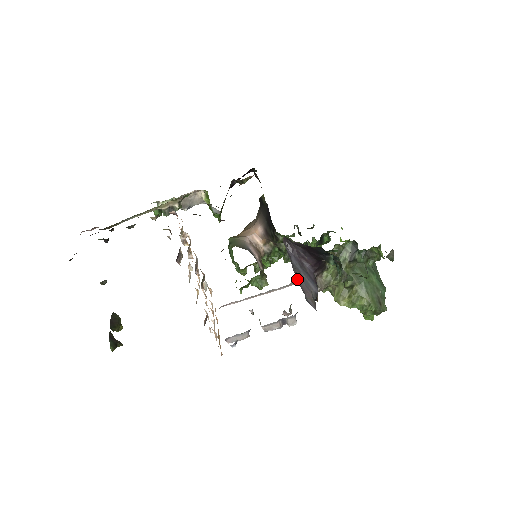
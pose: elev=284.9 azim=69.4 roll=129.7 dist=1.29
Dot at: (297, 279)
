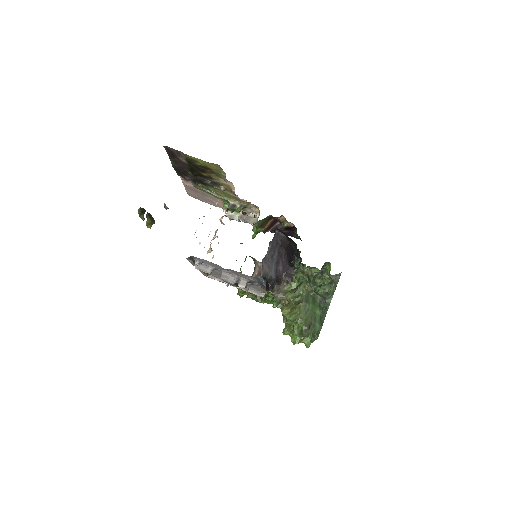
Dot at: (267, 253)
